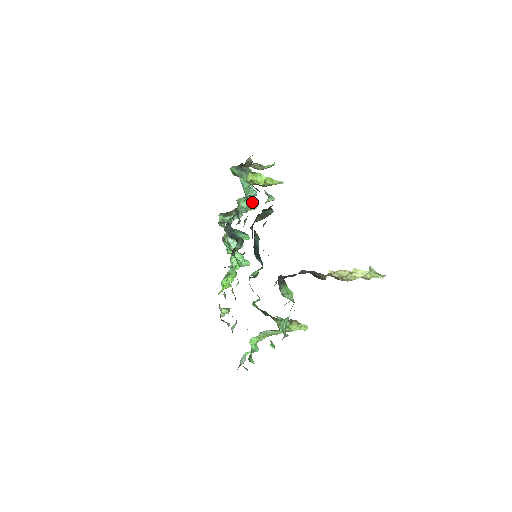
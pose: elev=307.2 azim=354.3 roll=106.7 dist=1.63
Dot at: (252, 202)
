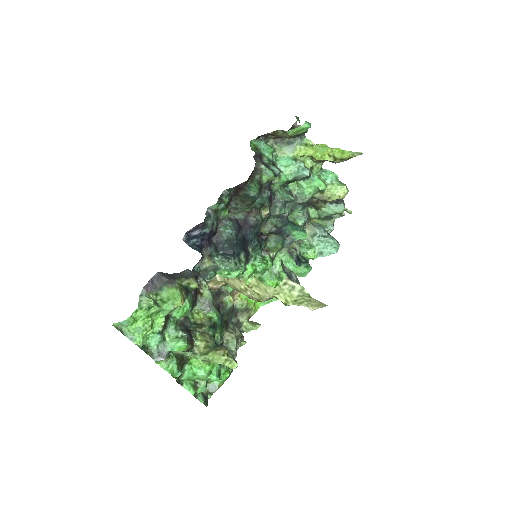
Dot at: (314, 186)
